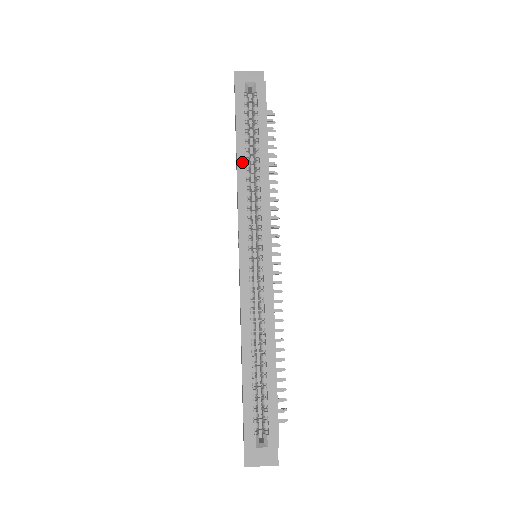
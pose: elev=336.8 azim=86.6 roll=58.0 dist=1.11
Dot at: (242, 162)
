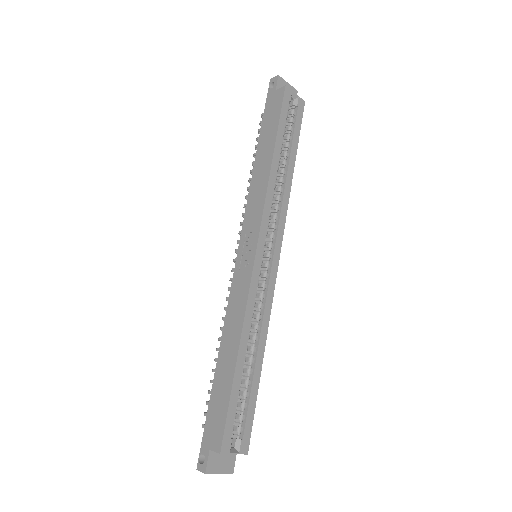
Dot at: (276, 163)
